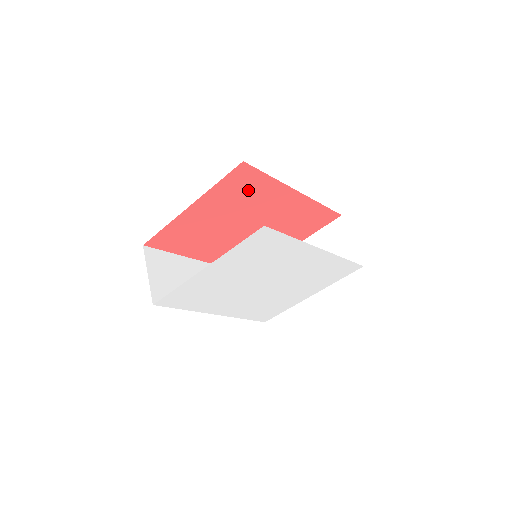
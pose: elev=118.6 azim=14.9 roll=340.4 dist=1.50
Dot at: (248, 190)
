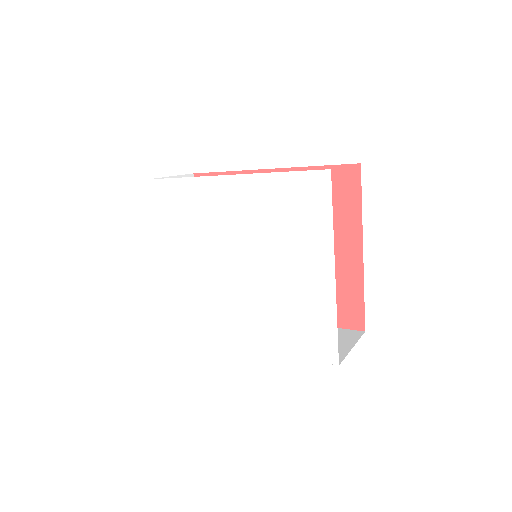
Dot at: occluded
